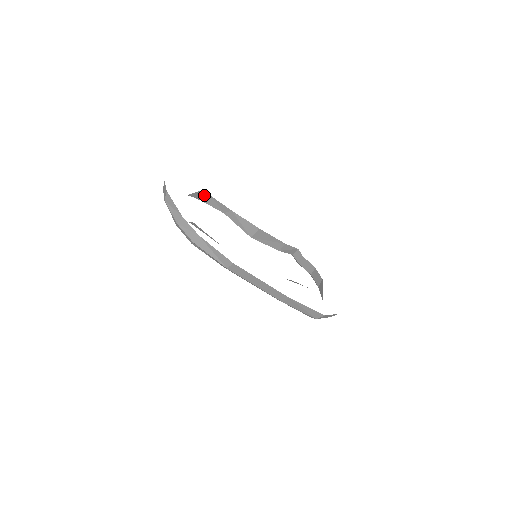
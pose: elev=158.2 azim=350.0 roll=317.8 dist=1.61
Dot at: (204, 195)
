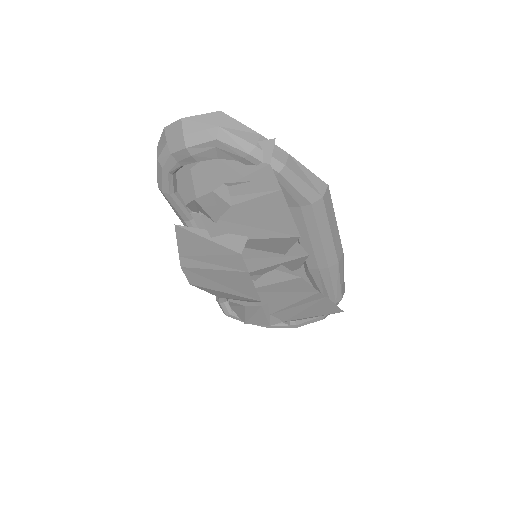
Dot at: occluded
